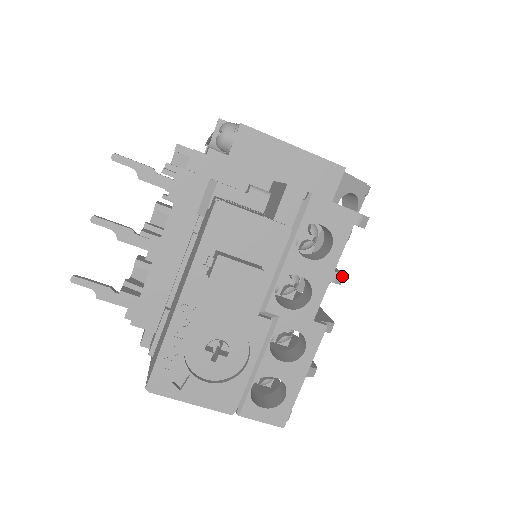
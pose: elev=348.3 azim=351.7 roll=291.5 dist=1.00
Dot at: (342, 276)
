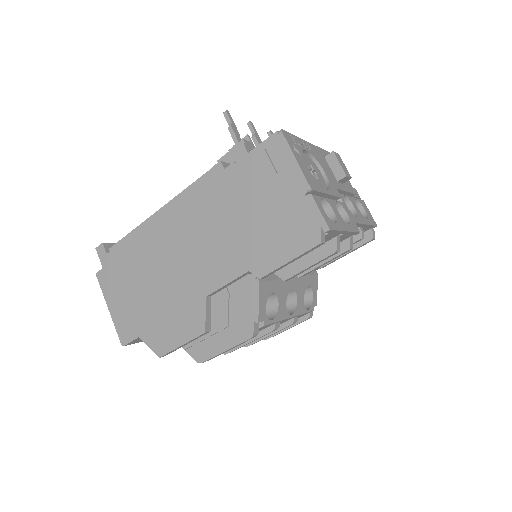
Dot at: (363, 236)
